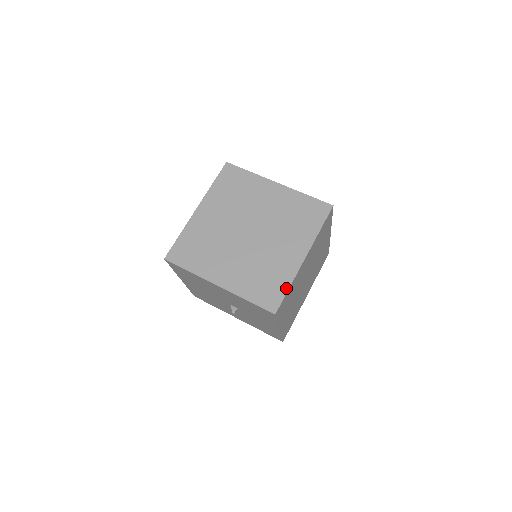
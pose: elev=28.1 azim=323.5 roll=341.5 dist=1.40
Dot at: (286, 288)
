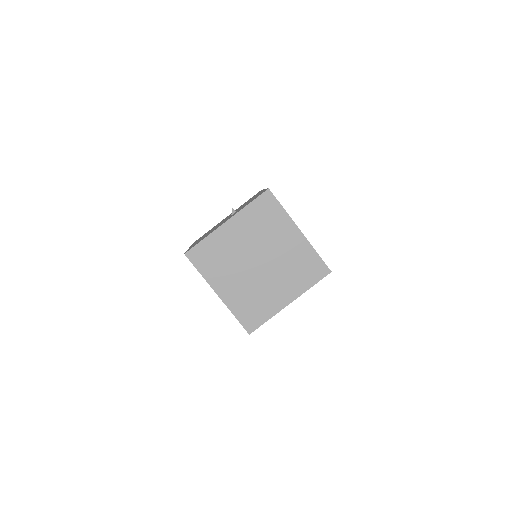
Dot at: (266, 320)
